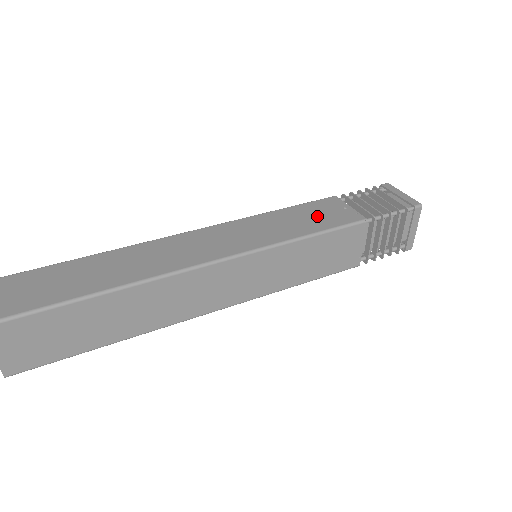
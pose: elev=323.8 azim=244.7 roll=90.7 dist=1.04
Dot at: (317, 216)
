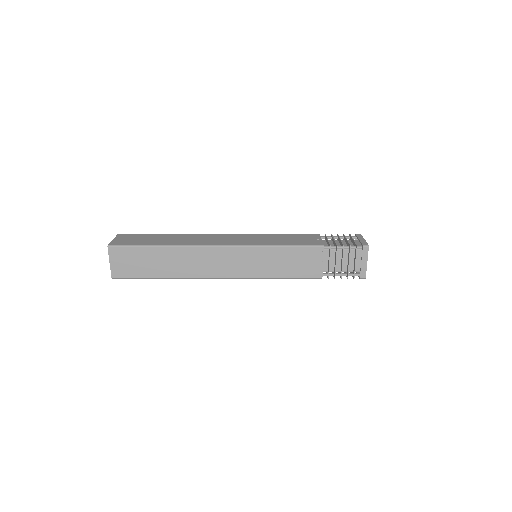
Dot at: (297, 240)
